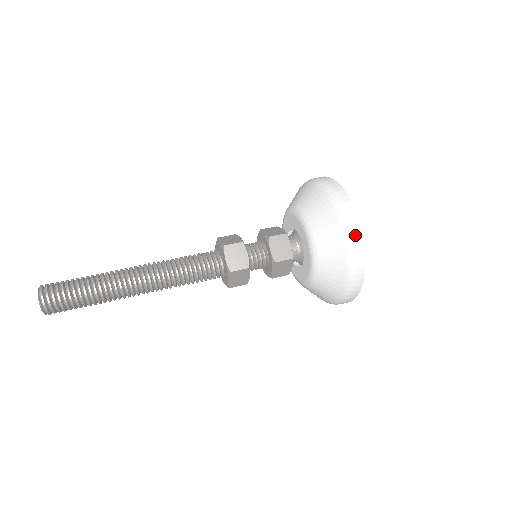
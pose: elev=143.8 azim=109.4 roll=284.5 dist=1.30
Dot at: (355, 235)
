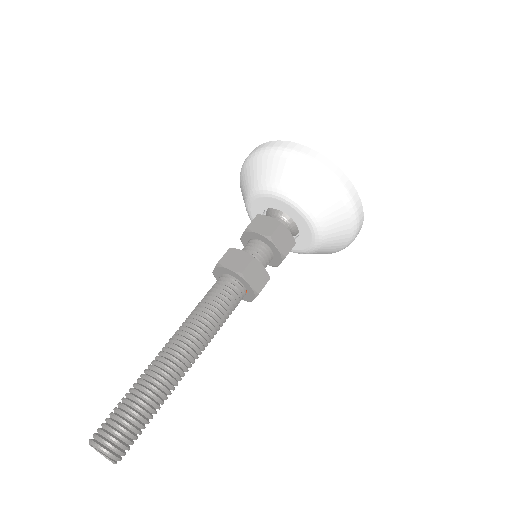
Dot at: (355, 201)
